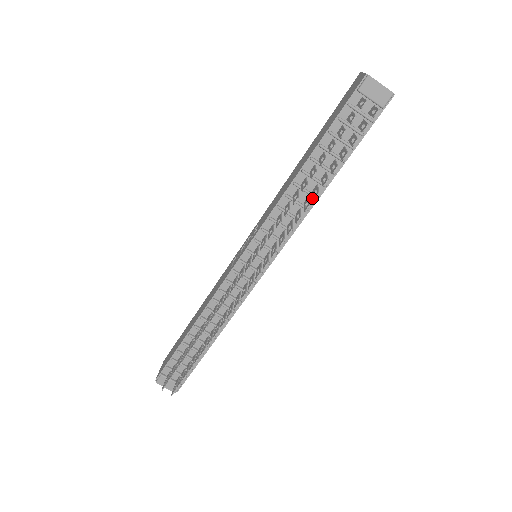
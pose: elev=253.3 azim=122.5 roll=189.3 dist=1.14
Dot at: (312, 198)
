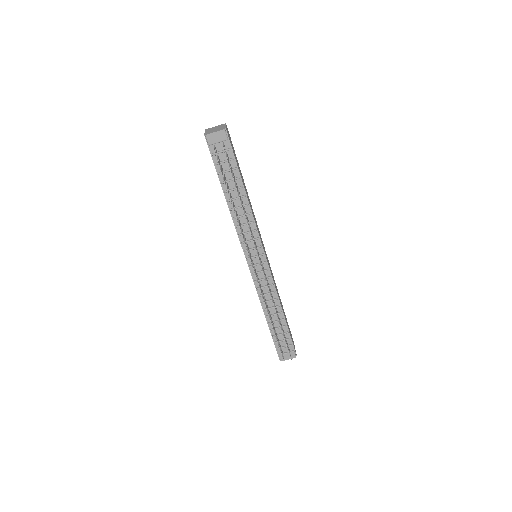
Dot at: (246, 207)
